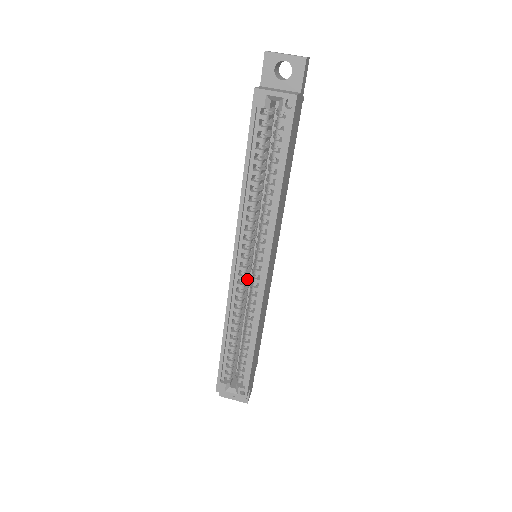
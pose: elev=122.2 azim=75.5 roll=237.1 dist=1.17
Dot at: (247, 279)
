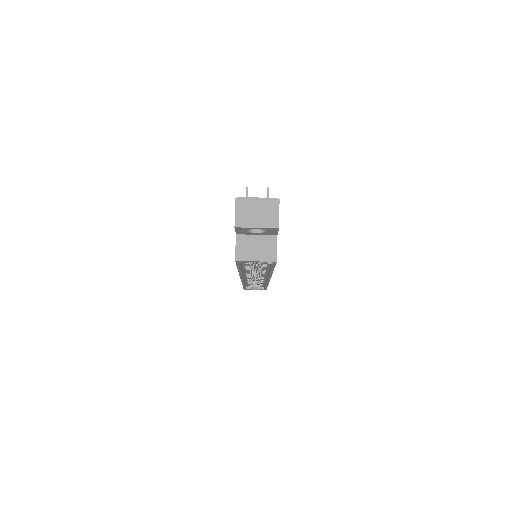
Dot at: occluded
